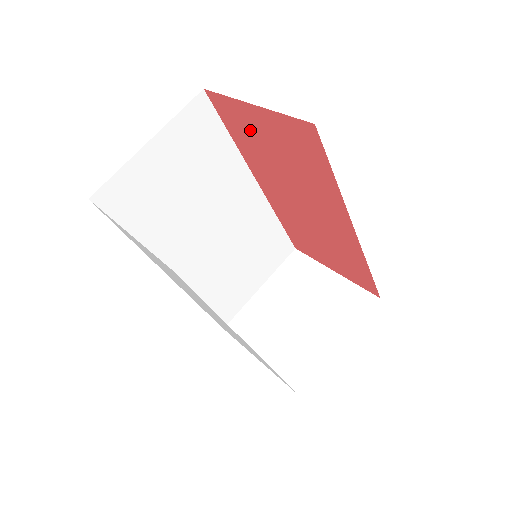
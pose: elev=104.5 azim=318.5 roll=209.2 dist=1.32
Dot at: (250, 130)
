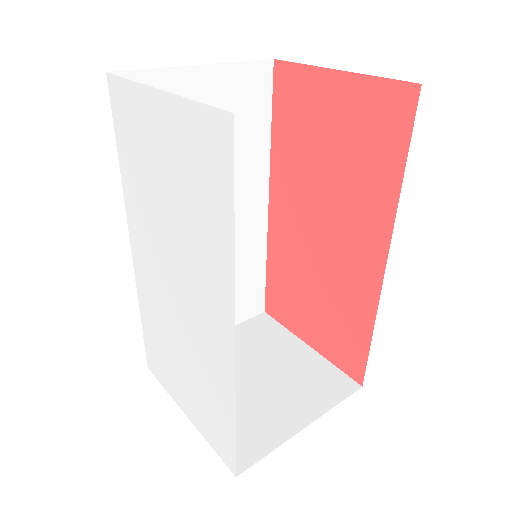
Dot at: (308, 114)
